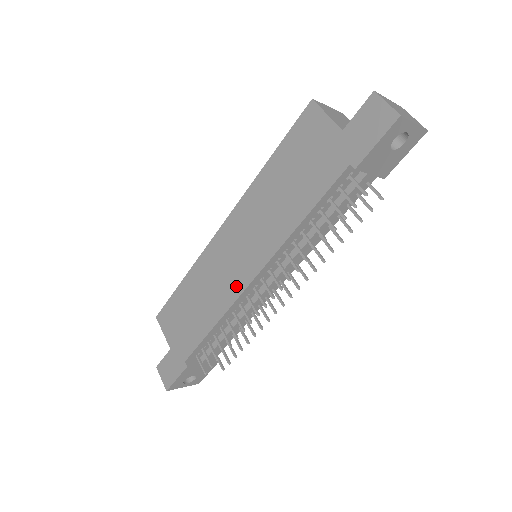
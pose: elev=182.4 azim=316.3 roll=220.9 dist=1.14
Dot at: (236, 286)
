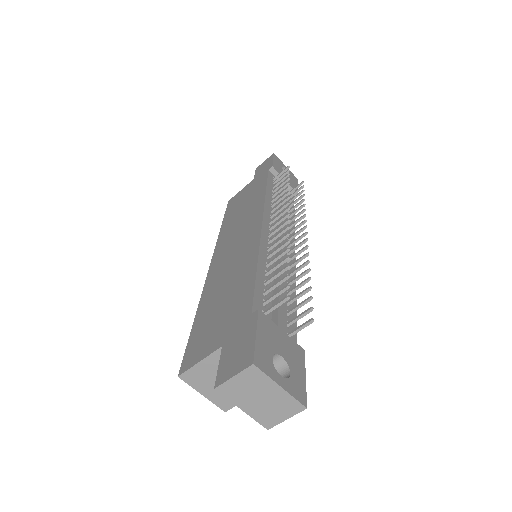
Dot at: (252, 239)
